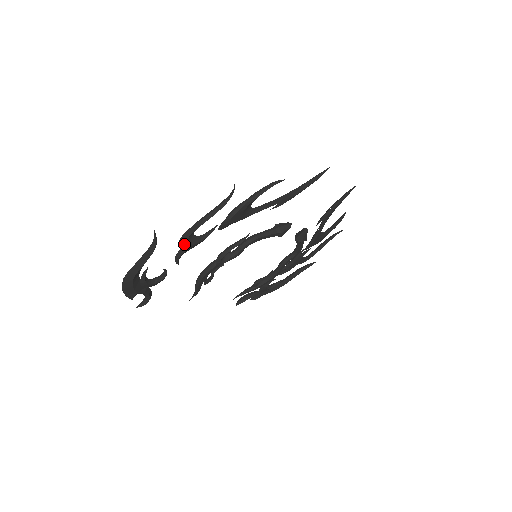
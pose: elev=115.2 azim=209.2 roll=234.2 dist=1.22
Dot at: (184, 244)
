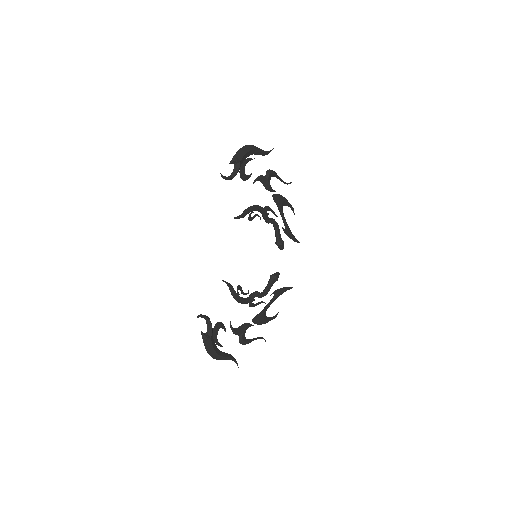
Dot at: (268, 174)
